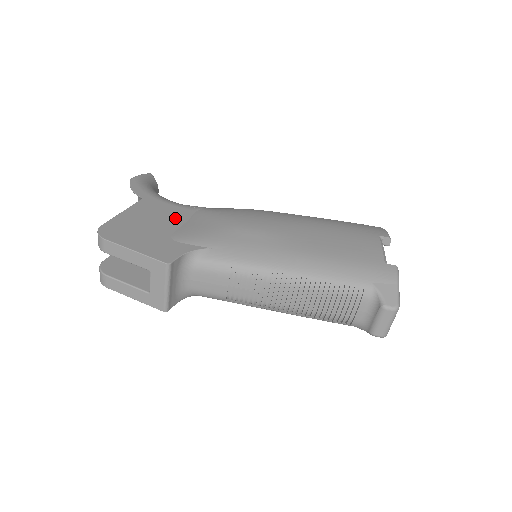
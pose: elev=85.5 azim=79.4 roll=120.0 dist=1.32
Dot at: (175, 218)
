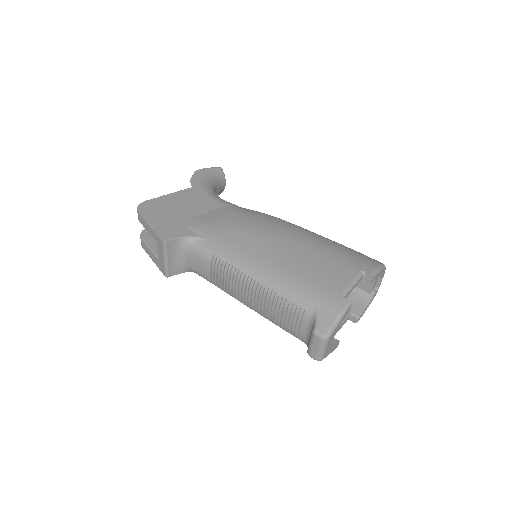
Dot at: (201, 208)
